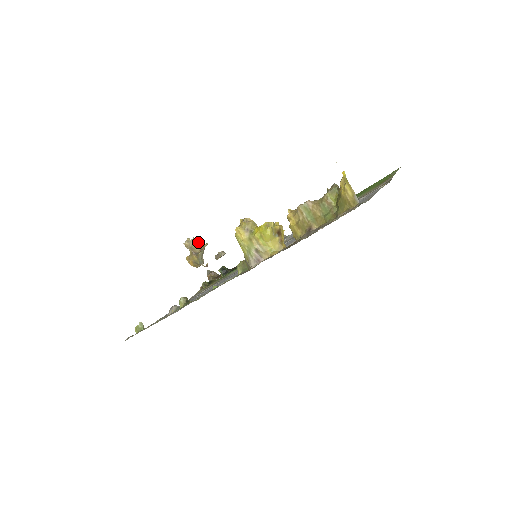
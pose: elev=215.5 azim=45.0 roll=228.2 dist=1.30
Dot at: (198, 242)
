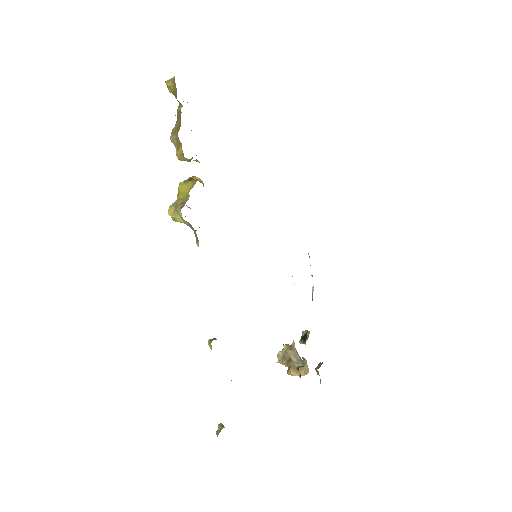
Dot at: (284, 347)
